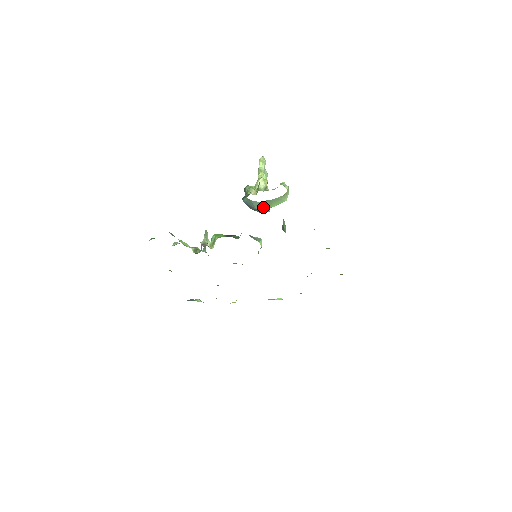
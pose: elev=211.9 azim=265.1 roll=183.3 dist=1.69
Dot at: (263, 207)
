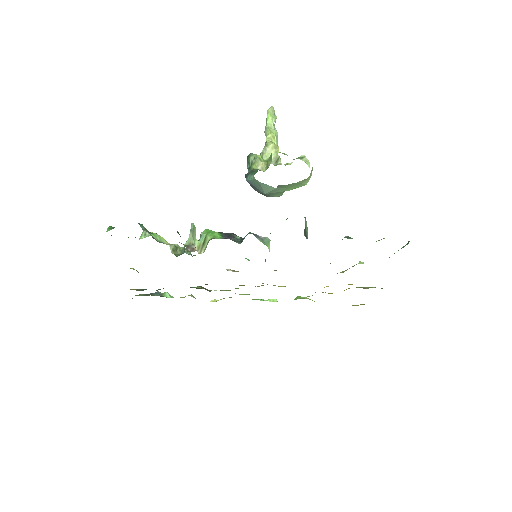
Dot at: (275, 192)
